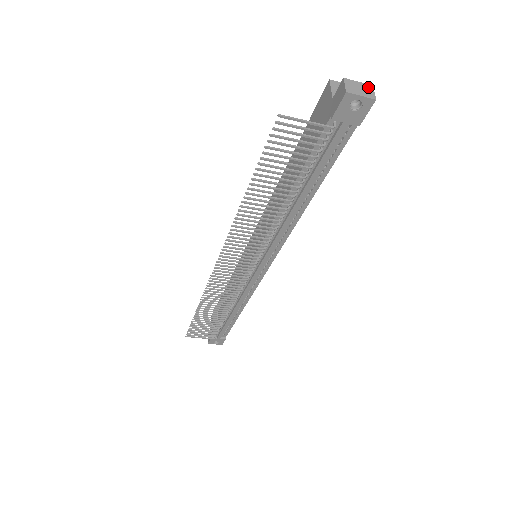
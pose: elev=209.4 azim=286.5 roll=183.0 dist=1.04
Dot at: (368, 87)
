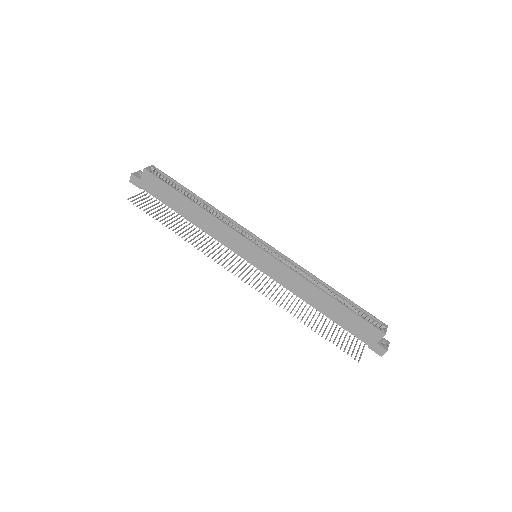
Dot at: (388, 345)
